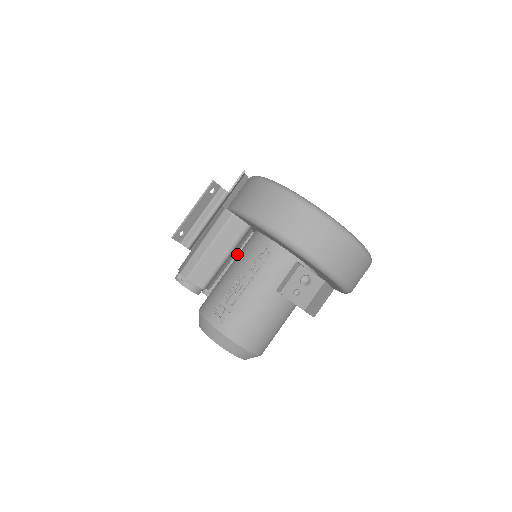
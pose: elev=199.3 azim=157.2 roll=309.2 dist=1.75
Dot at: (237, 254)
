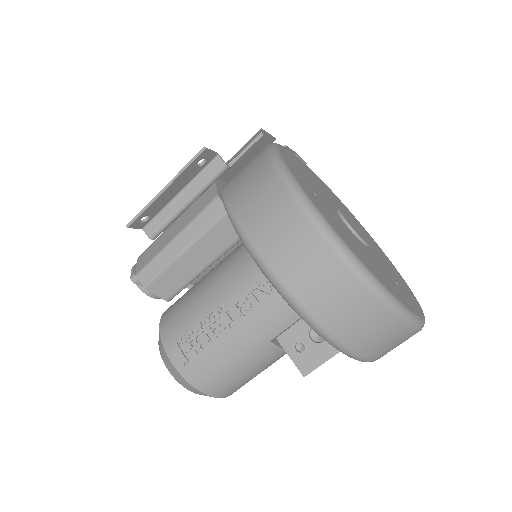
Dot at: occluded
